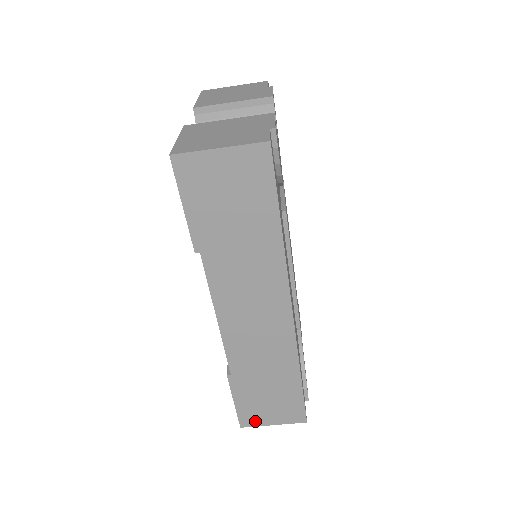
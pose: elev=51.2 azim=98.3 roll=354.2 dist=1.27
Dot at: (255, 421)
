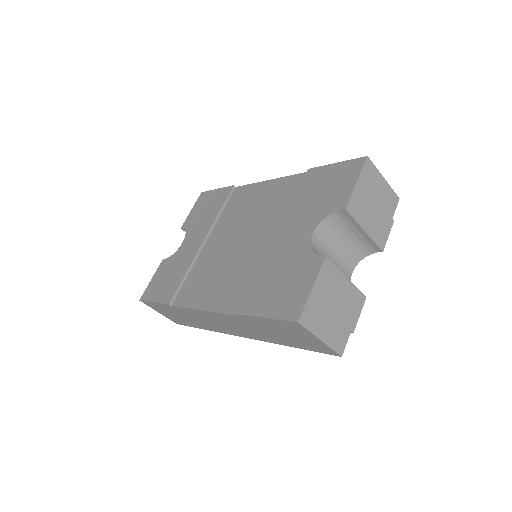
Dot at: (152, 307)
